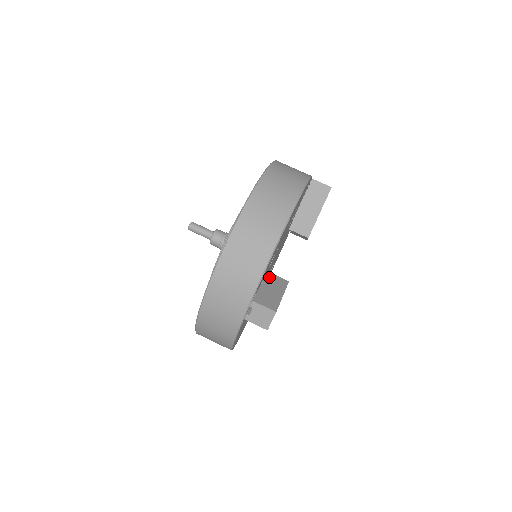
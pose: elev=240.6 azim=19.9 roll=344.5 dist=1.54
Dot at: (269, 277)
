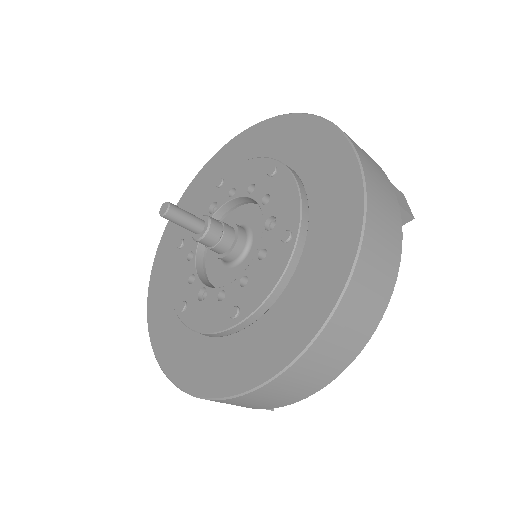
Dot at: occluded
